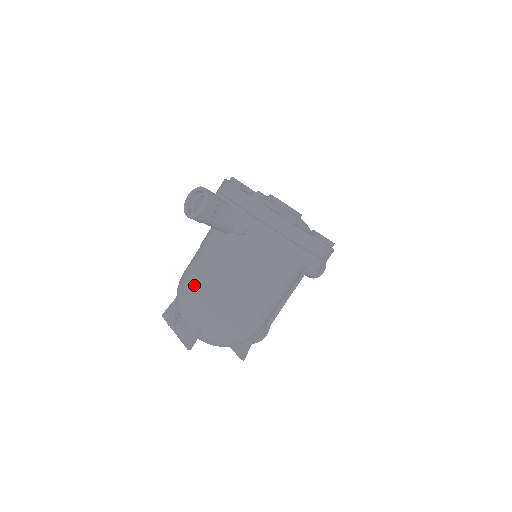
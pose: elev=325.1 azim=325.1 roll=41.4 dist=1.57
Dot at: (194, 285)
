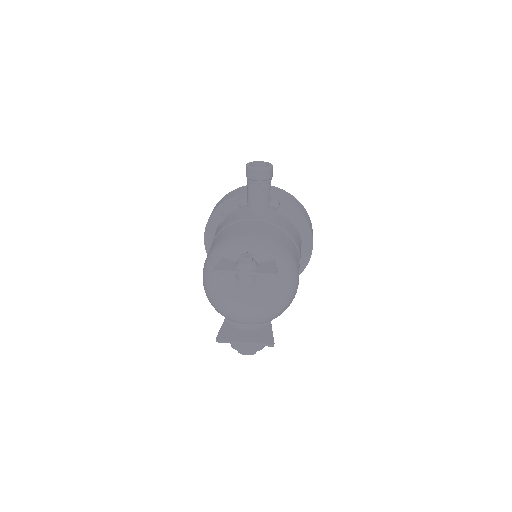
Dot at: (256, 232)
